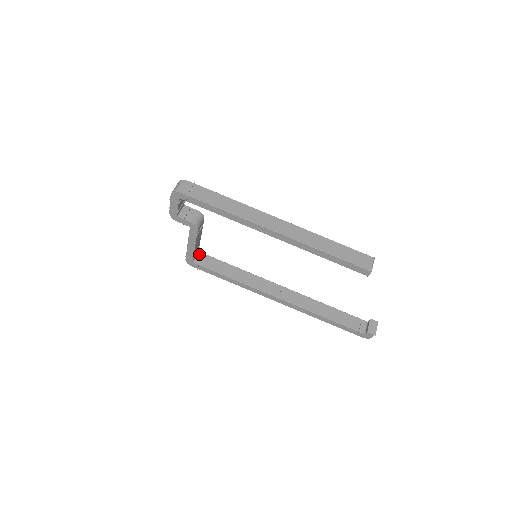
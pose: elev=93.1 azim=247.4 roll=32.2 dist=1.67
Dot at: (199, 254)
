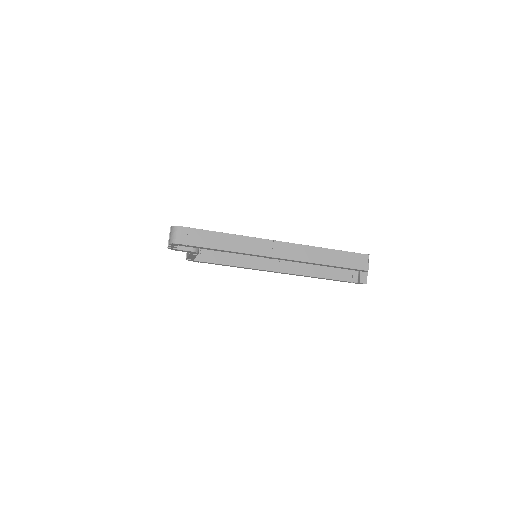
Dot at: occluded
